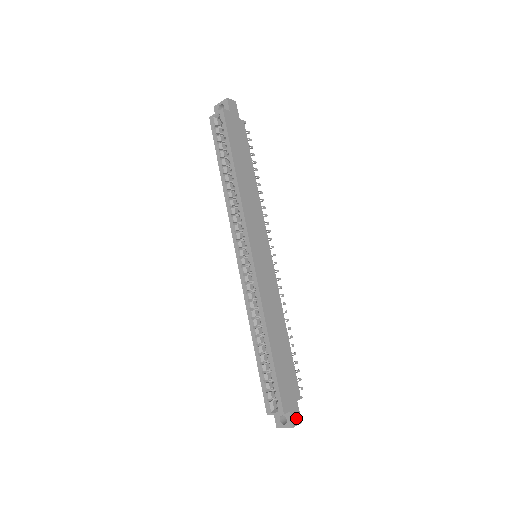
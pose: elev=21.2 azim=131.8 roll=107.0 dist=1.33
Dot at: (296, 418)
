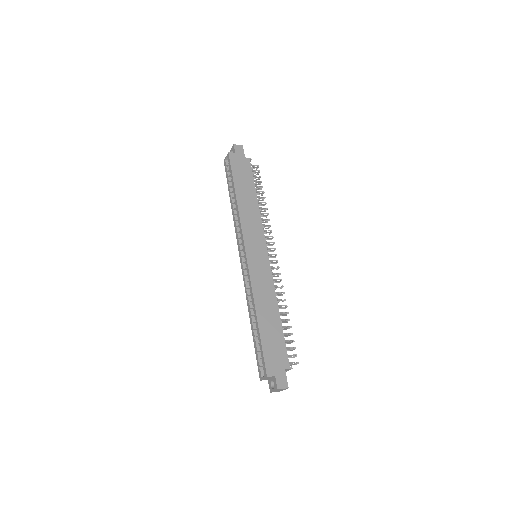
Dot at: (282, 383)
